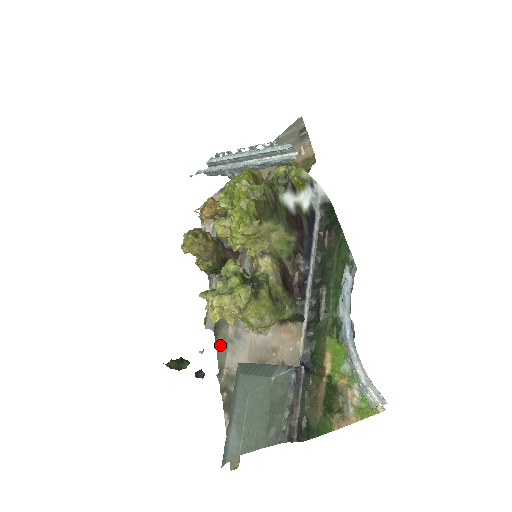
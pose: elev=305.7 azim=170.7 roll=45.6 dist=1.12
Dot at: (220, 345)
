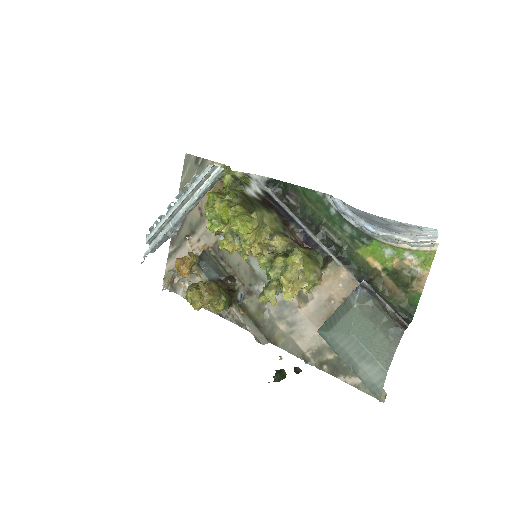
Dot at: (285, 345)
